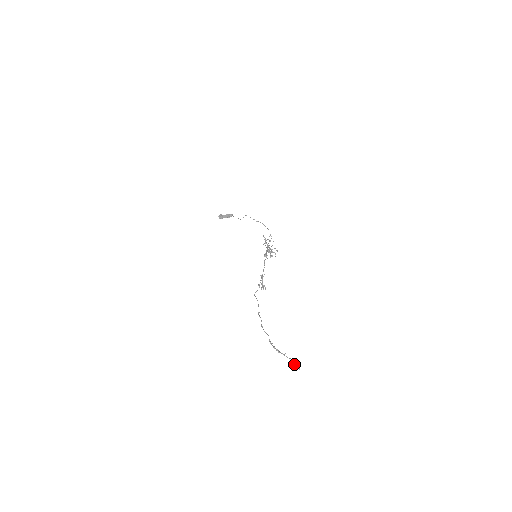
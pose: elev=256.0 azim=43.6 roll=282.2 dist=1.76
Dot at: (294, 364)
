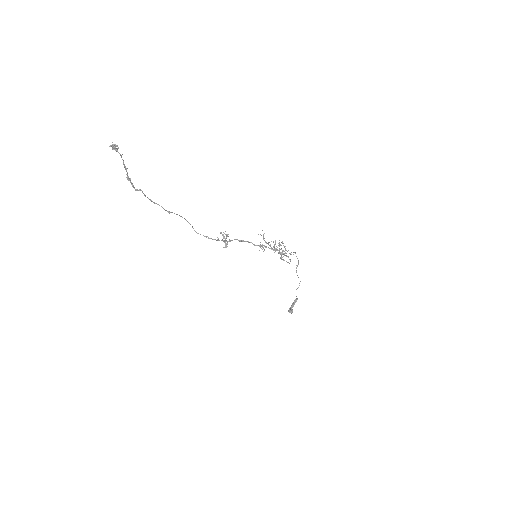
Dot at: (113, 149)
